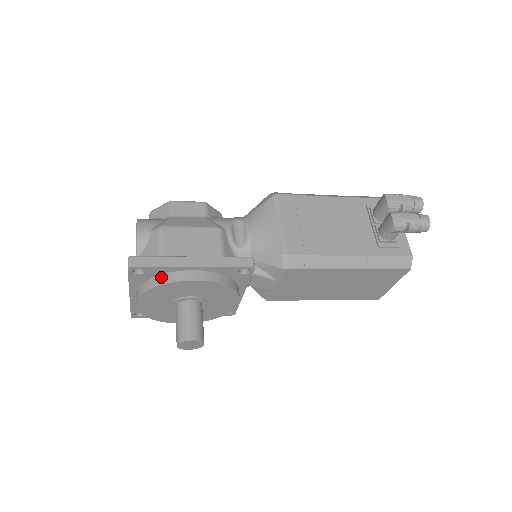
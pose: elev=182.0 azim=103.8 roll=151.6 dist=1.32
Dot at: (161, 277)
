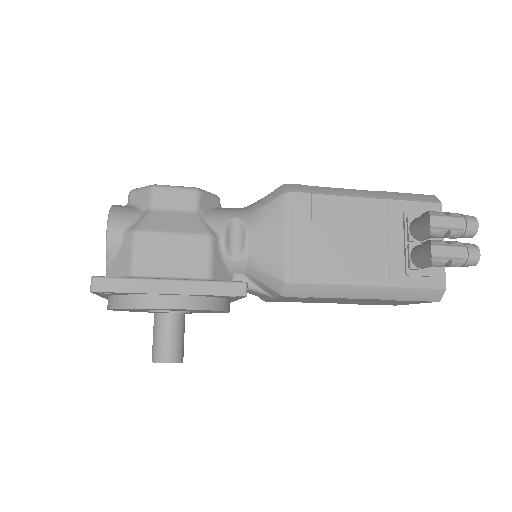
Dot at: (133, 298)
